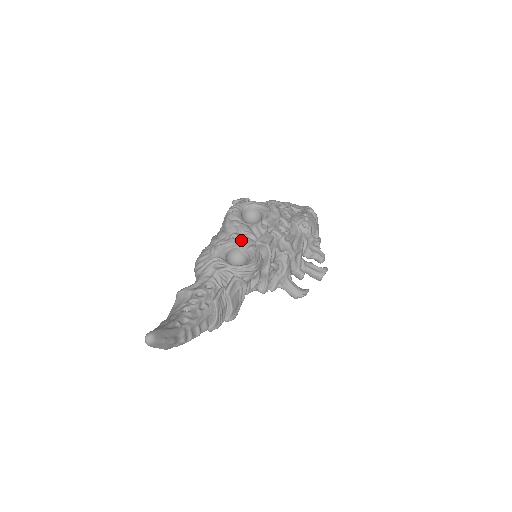
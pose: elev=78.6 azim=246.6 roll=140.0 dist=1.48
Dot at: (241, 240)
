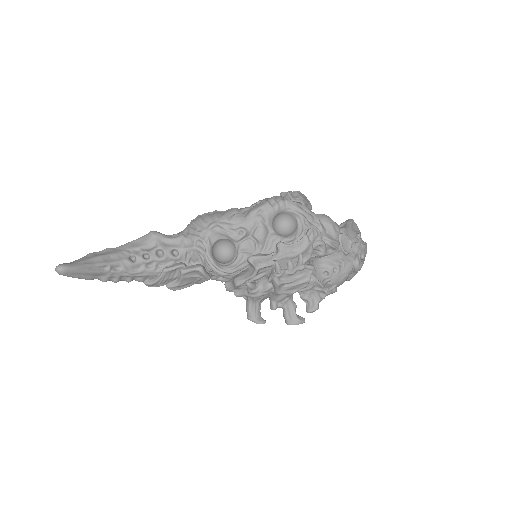
Dot at: (245, 240)
